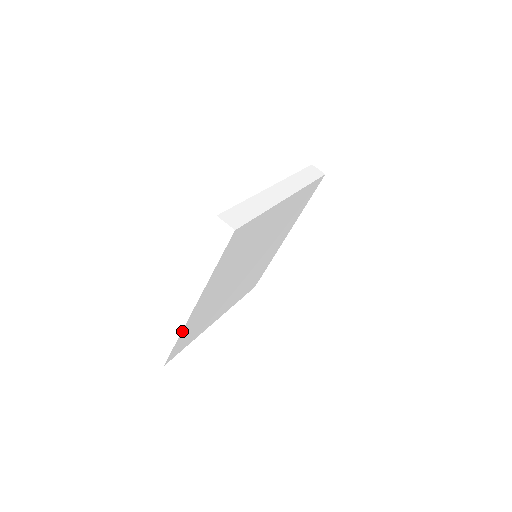
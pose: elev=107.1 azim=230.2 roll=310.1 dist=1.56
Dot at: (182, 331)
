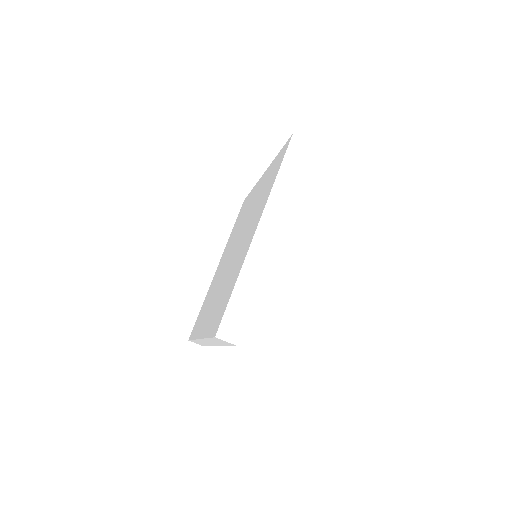
Dot at: occluded
